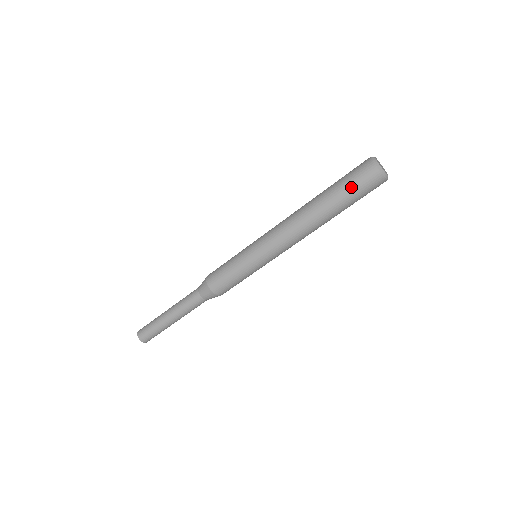
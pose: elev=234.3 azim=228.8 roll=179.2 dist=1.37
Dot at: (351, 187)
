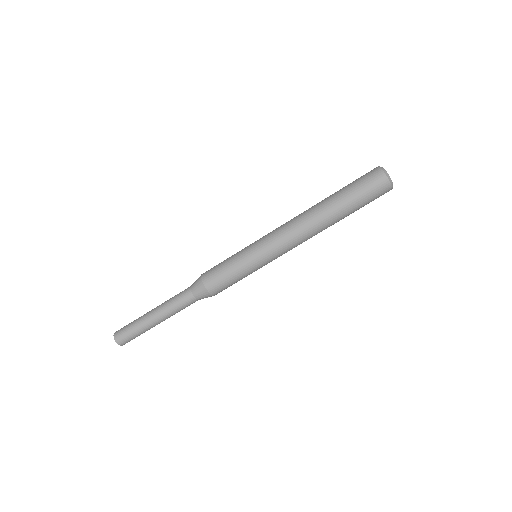
Dot at: (363, 196)
